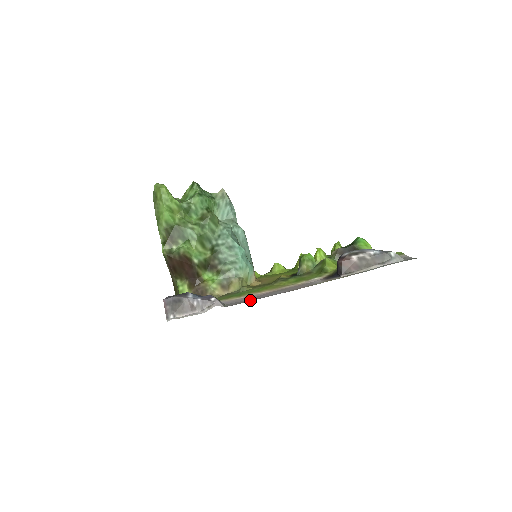
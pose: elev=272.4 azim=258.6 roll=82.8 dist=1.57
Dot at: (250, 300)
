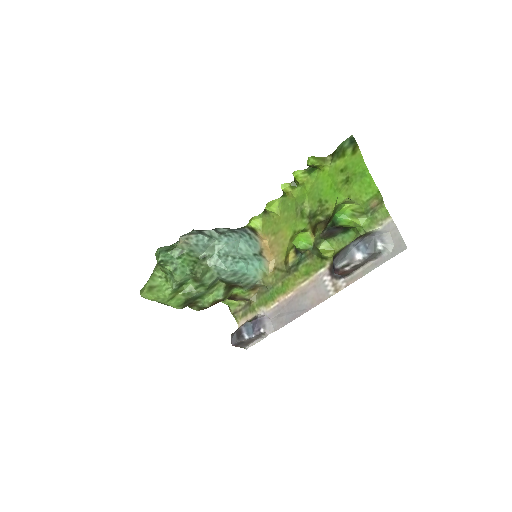
Dot at: (287, 320)
